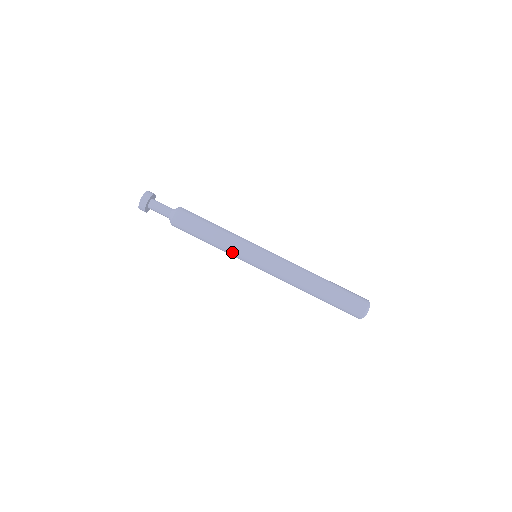
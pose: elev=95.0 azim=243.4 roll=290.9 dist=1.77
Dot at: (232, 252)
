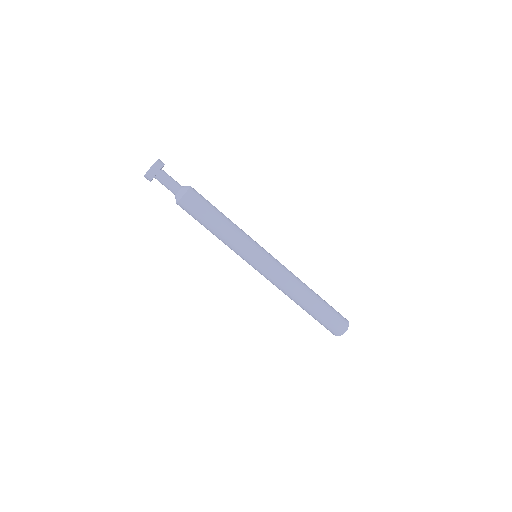
Dot at: (231, 249)
